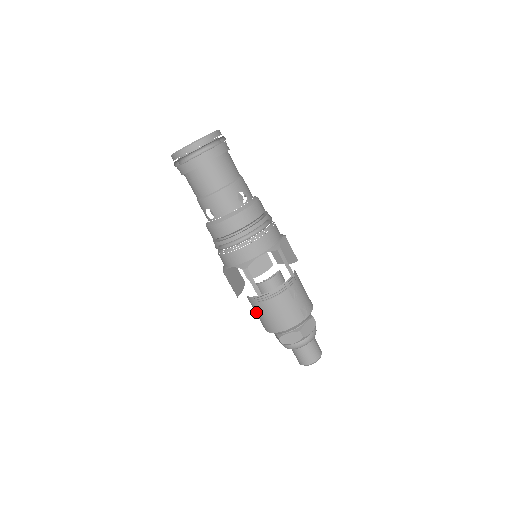
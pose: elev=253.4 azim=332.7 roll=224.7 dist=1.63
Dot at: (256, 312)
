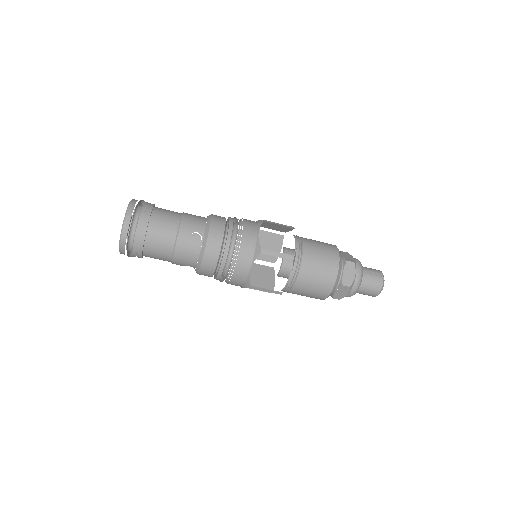
Dot at: occluded
